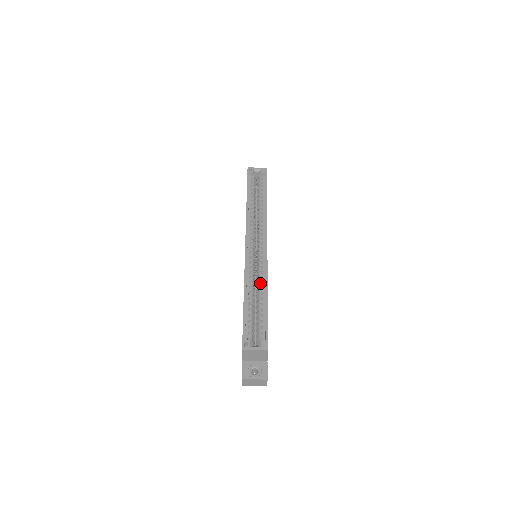
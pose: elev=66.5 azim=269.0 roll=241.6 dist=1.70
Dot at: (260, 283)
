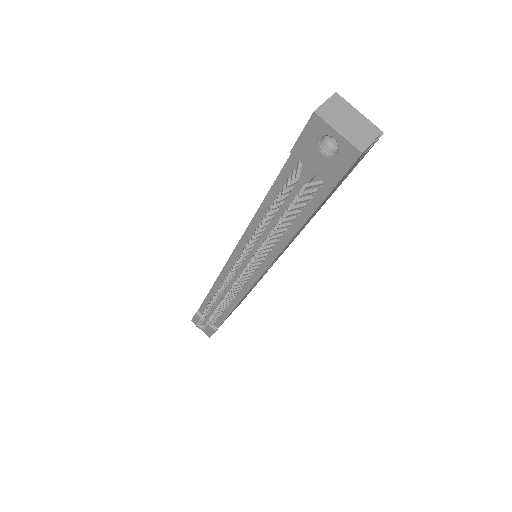
Dot at: occluded
